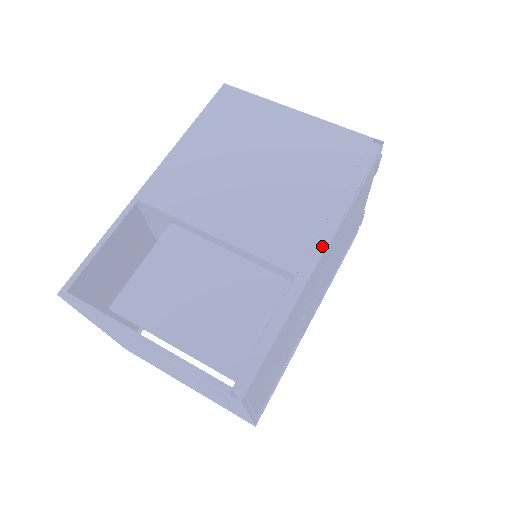
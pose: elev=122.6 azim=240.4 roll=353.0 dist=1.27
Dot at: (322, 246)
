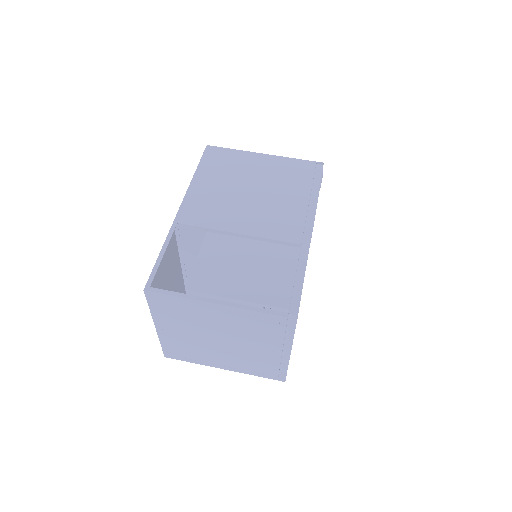
Dot at: (311, 225)
